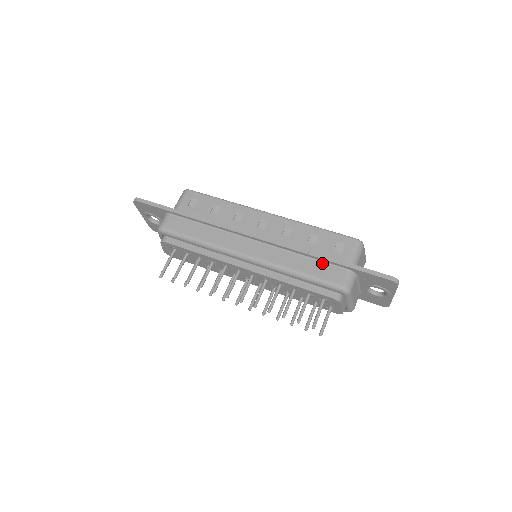
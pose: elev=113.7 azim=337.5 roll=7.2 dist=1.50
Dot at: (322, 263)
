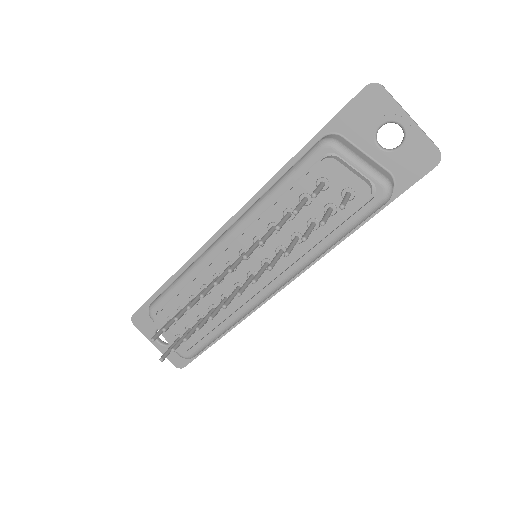
Dot at: occluded
